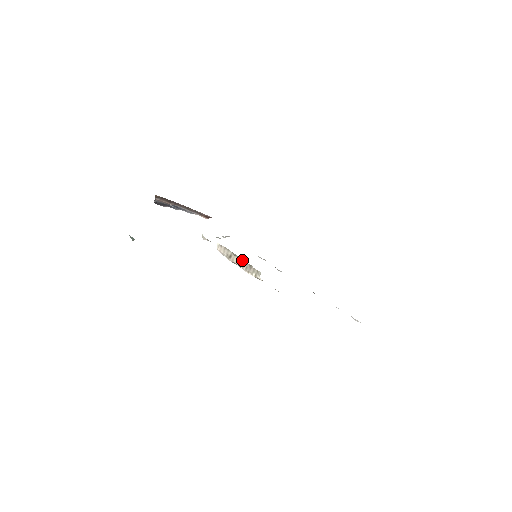
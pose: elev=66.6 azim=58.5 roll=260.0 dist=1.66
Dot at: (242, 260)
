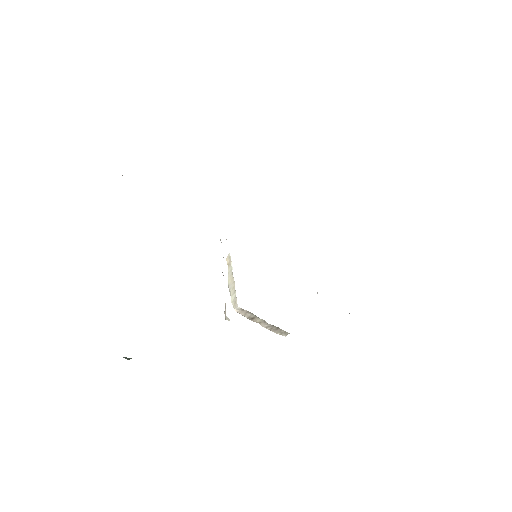
Dot at: (269, 324)
